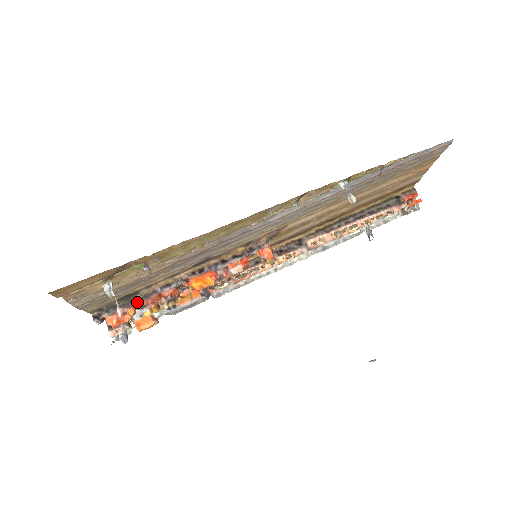
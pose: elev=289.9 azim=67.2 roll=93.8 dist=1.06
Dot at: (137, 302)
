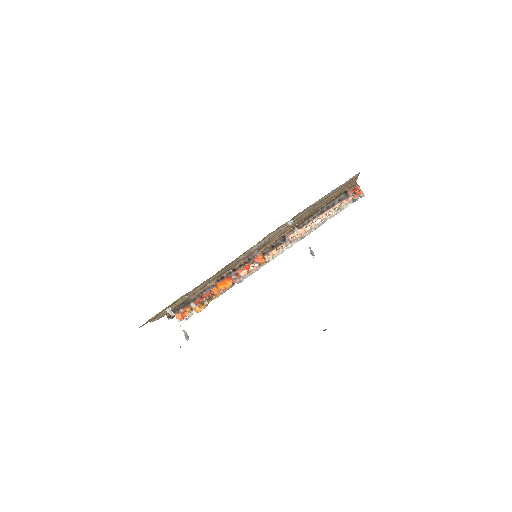
Dot at: (190, 304)
